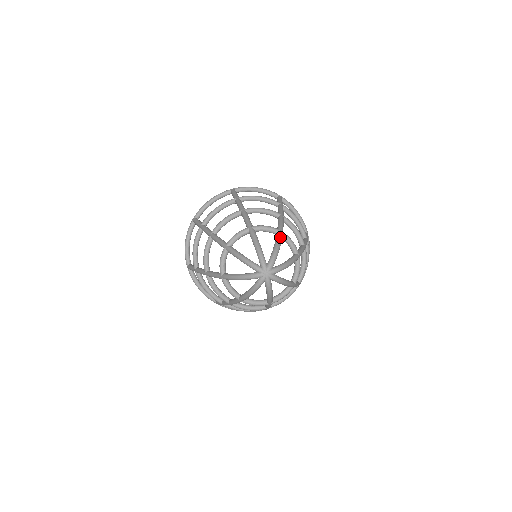
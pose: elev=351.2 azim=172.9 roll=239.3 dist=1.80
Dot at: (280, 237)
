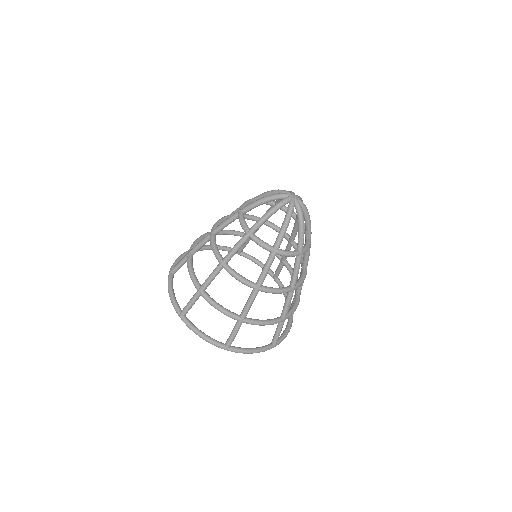
Dot at: occluded
